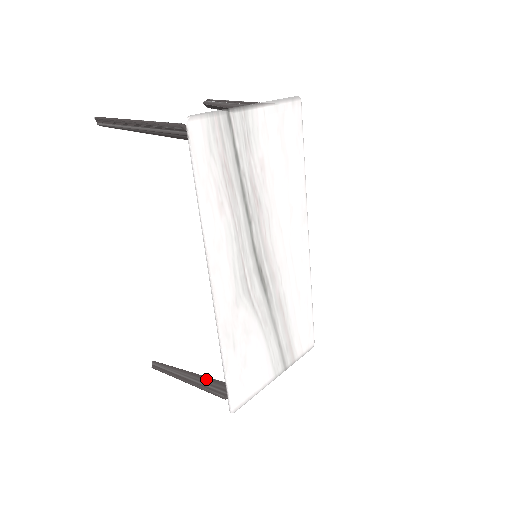
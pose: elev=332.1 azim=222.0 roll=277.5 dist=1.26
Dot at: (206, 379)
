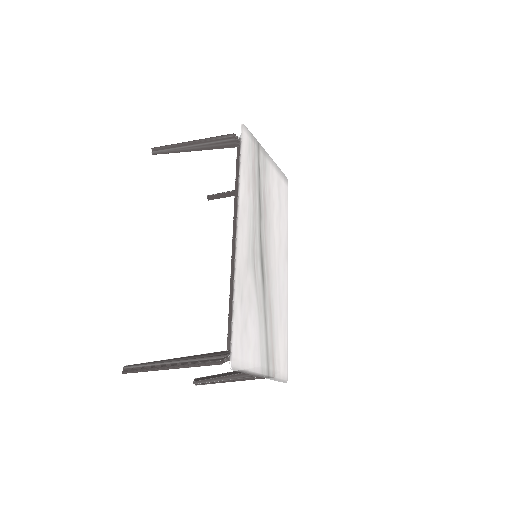
Dot at: (197, 356)
